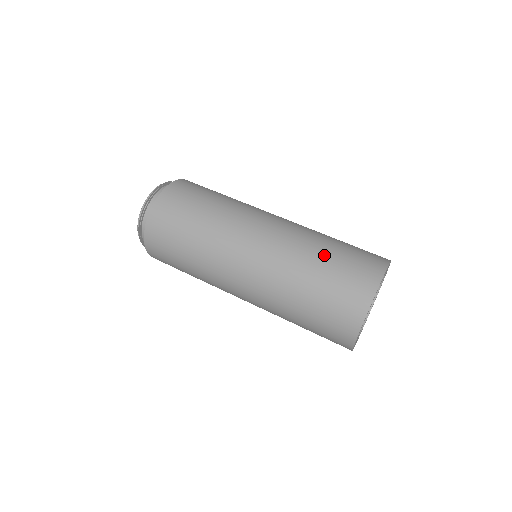
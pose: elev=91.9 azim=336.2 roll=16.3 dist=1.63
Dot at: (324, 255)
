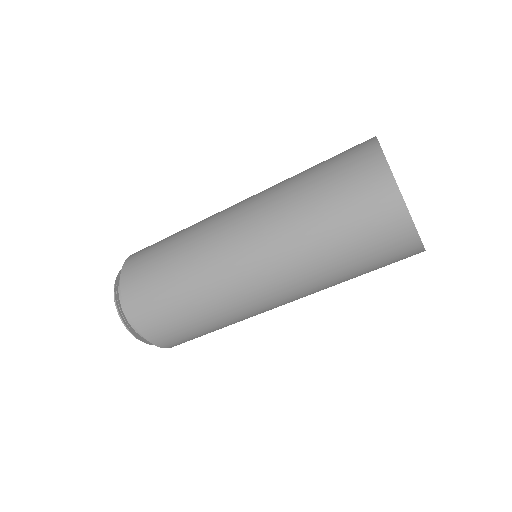
Dot at: (307, 173)
